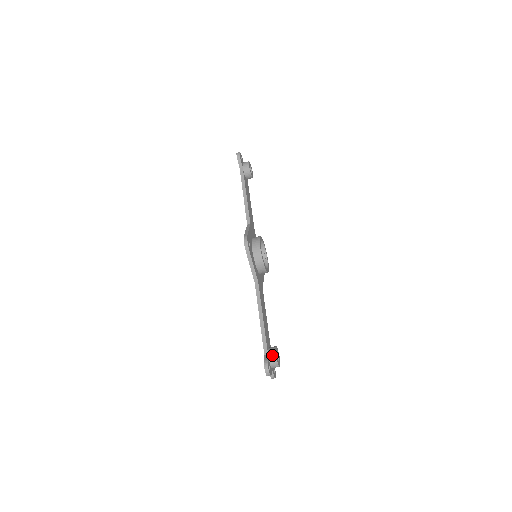
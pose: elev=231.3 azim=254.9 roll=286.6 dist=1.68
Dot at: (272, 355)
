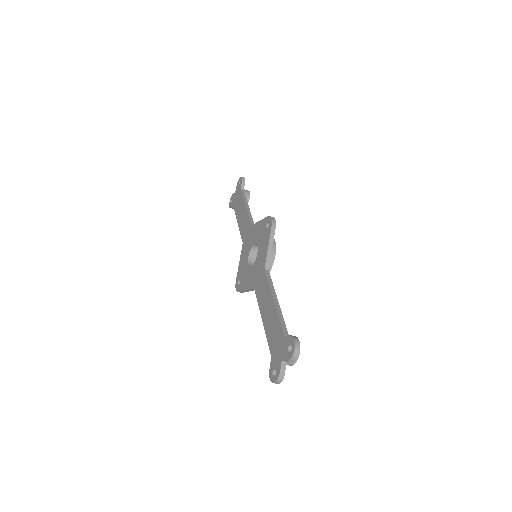
Dot at: occluded
